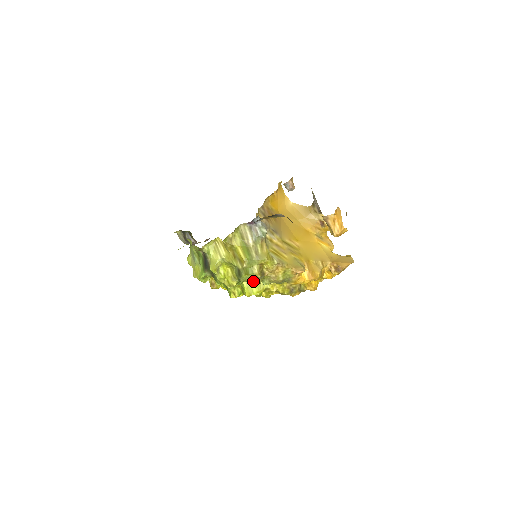
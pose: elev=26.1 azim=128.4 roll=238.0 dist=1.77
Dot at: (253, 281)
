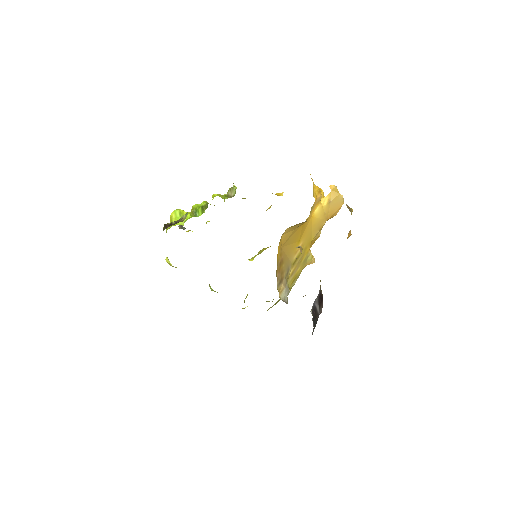
Dot at: occluded
